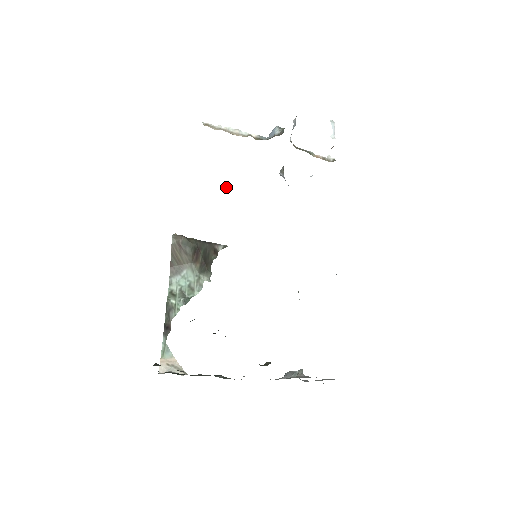
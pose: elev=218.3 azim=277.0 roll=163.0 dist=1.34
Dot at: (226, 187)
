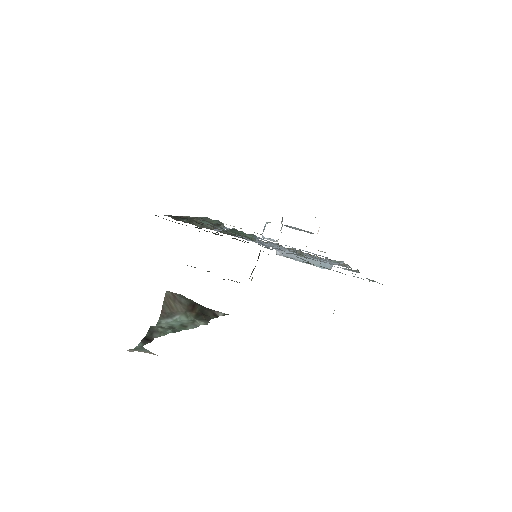
Dot at: occluded
